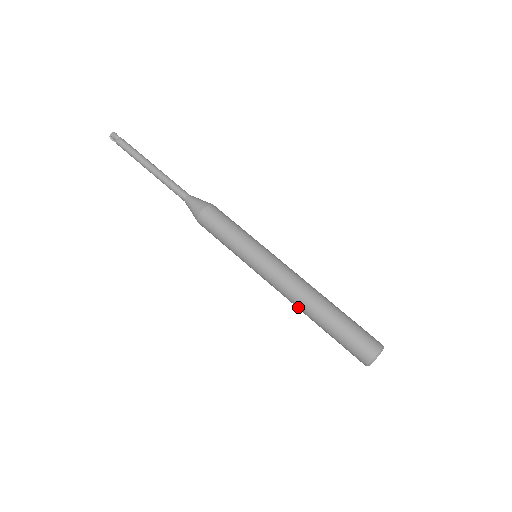
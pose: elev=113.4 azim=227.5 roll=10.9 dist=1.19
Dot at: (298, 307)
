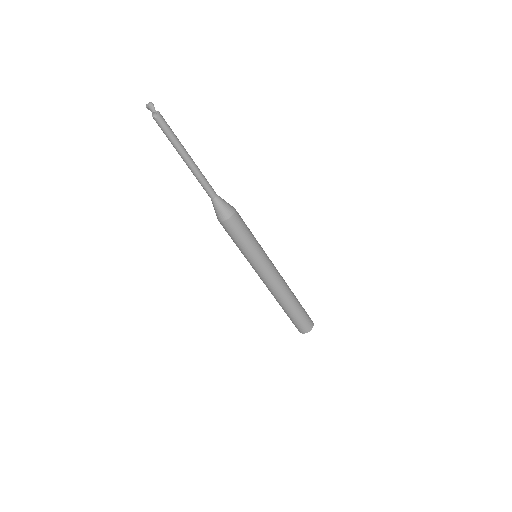
Dot at: (272, 294)
